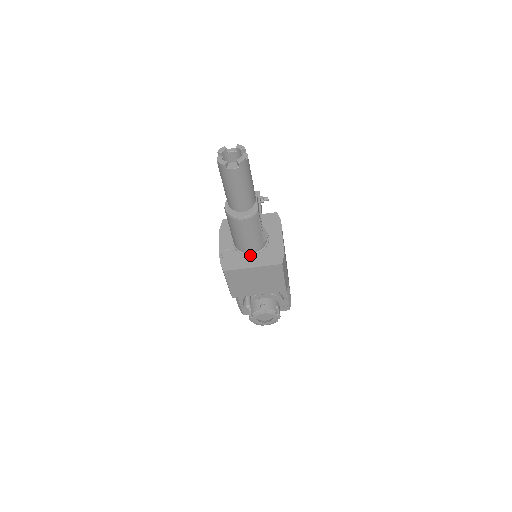
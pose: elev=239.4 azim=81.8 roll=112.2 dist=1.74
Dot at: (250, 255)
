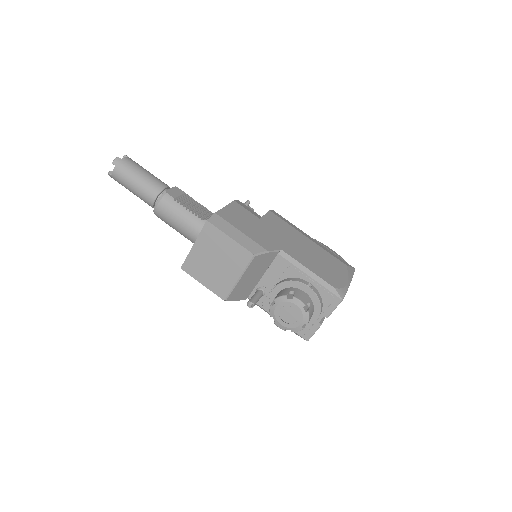
Dot at: occluded
